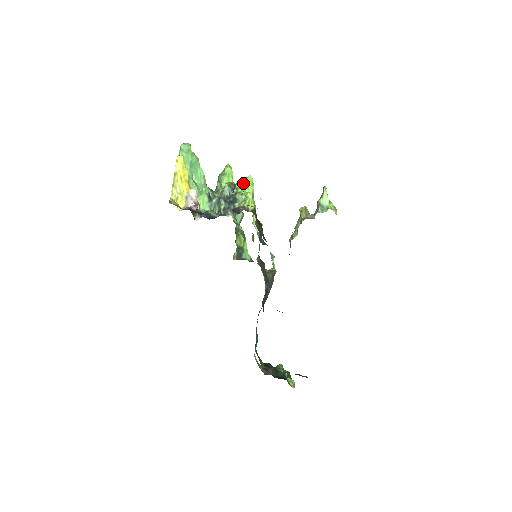
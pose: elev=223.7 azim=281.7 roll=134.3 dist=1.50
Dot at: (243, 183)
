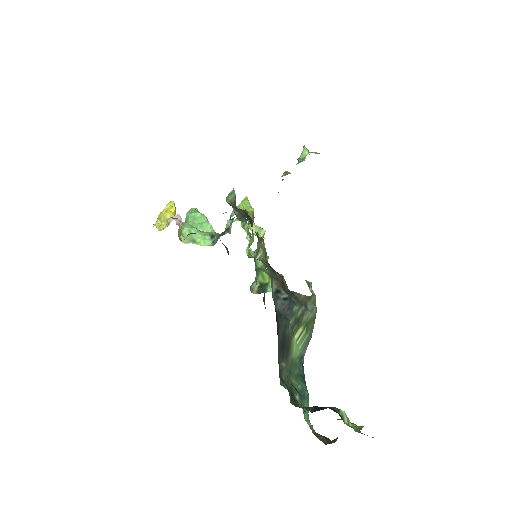
Dot at: occluded
